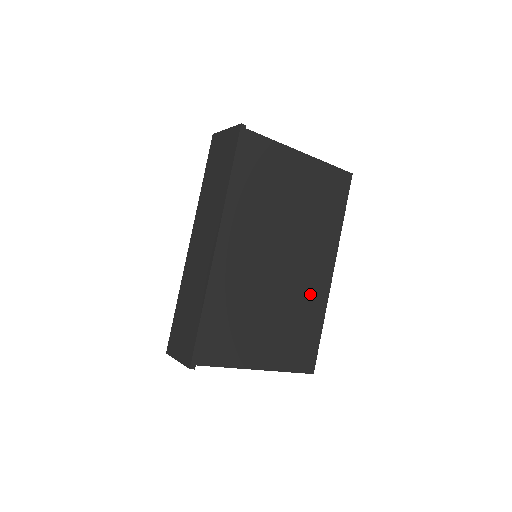
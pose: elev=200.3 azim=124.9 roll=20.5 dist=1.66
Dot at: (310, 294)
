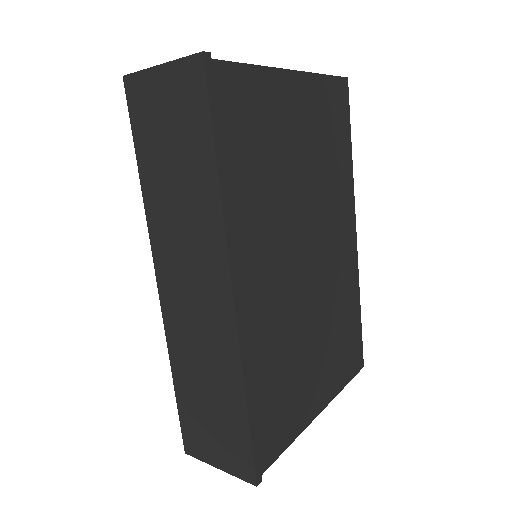
Dot at: (343, 278)
